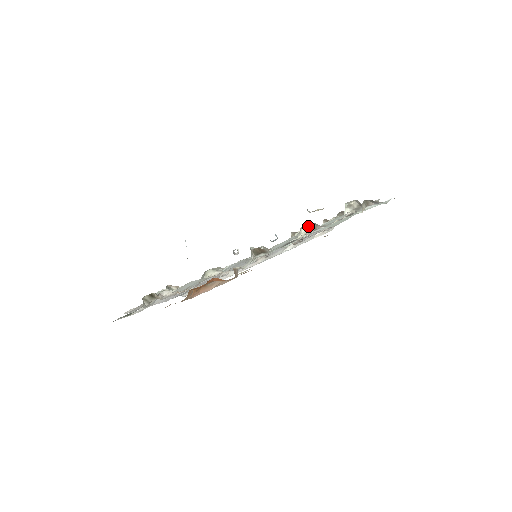
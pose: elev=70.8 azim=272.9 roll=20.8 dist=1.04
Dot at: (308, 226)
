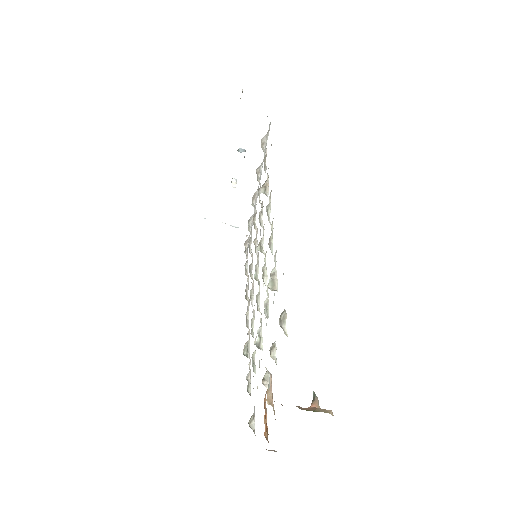
Dot at: (270, 349)
